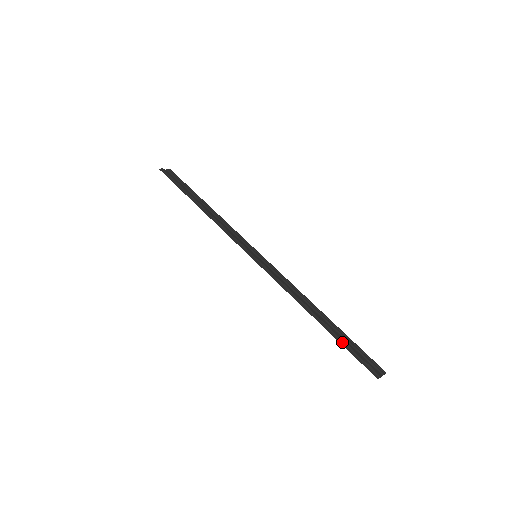
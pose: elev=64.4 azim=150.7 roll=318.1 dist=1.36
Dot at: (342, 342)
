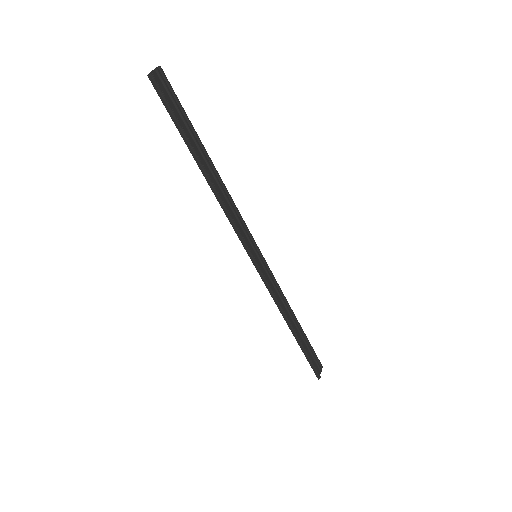
Dot at: (305, 353)
